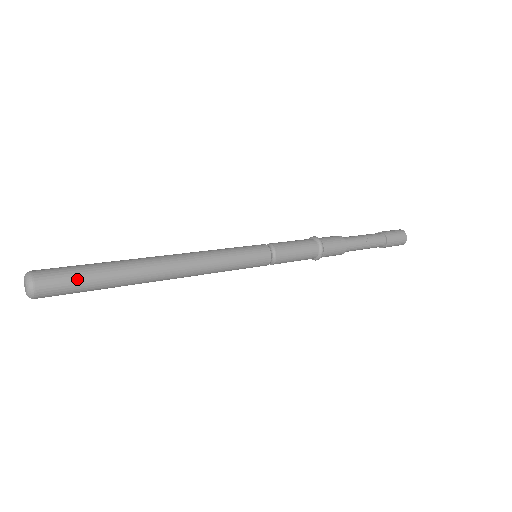
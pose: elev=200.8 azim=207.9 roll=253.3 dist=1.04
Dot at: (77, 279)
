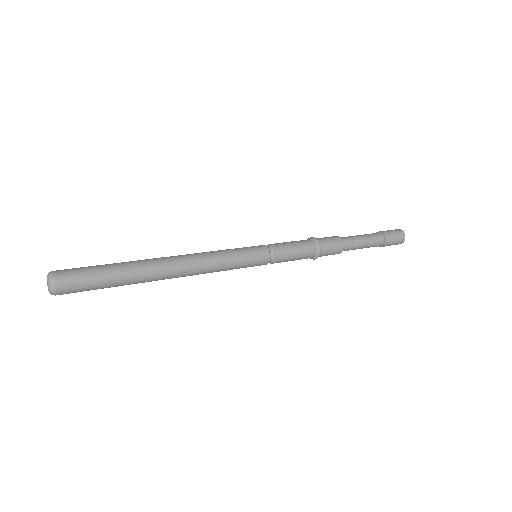
Dot at: (92, 278)
